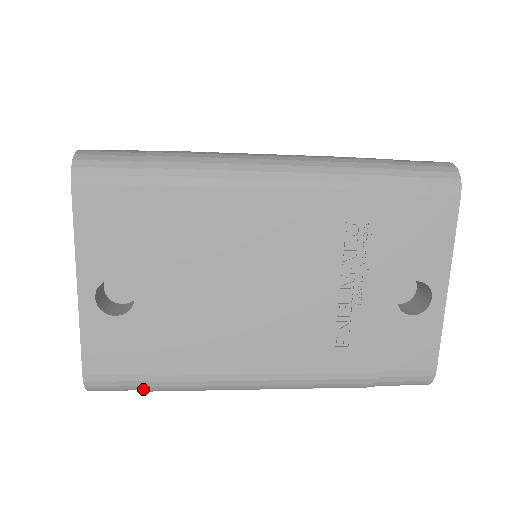
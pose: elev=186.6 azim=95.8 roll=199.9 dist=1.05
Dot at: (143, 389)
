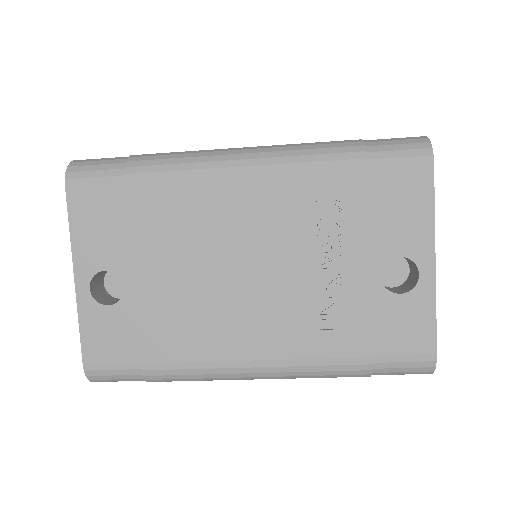
Dot at: (139, 379)
